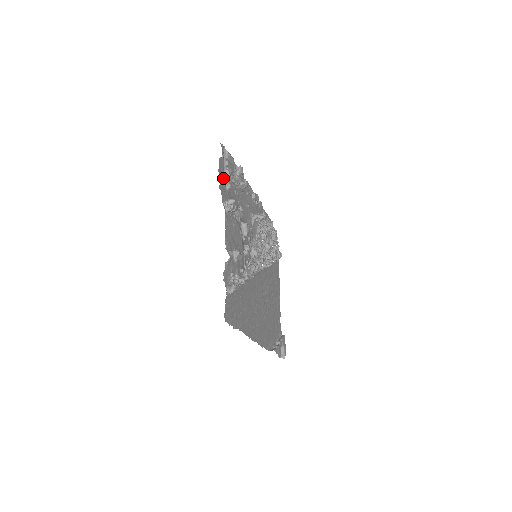
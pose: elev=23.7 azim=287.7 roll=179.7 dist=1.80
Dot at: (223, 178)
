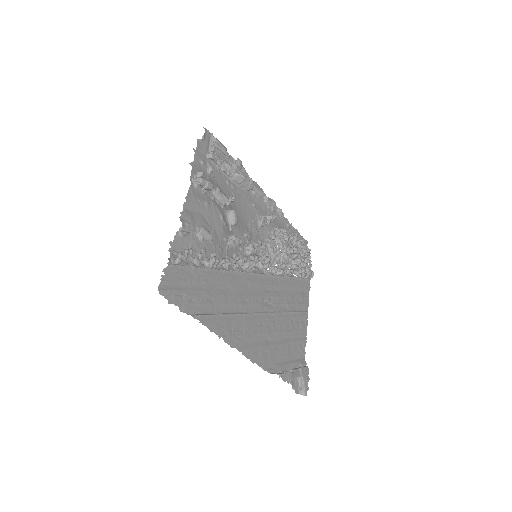
Dot at: (203, 160)
